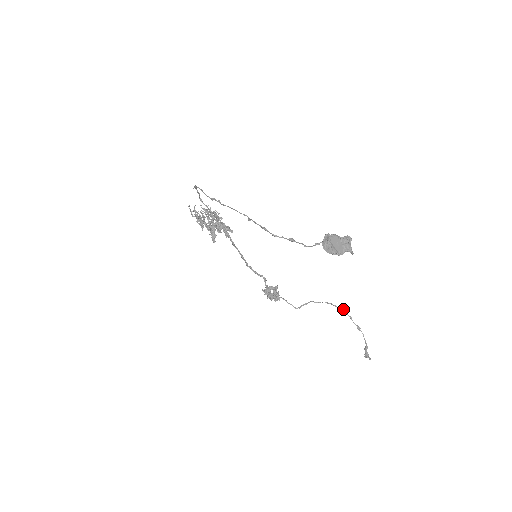
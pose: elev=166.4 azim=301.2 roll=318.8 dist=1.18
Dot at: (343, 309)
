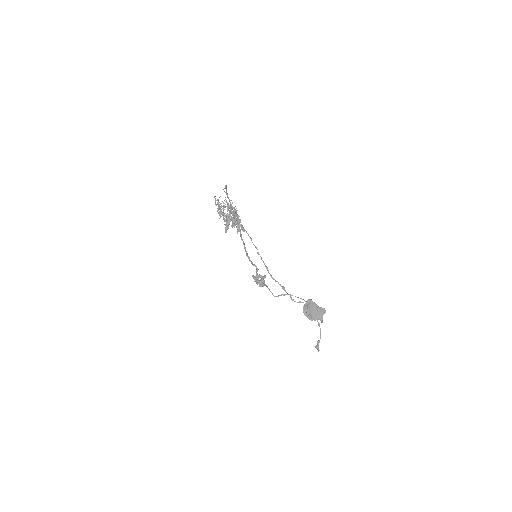
Dot at: occluded
